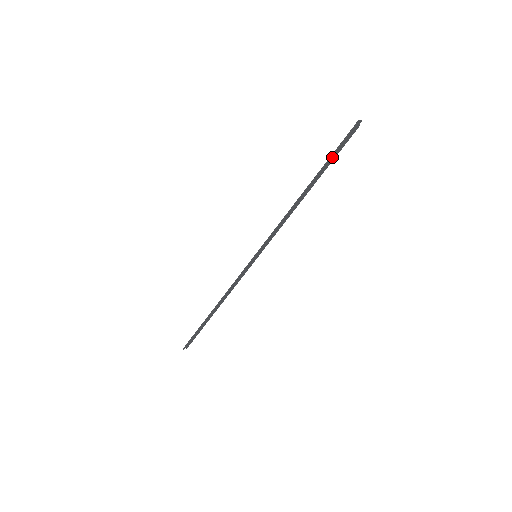
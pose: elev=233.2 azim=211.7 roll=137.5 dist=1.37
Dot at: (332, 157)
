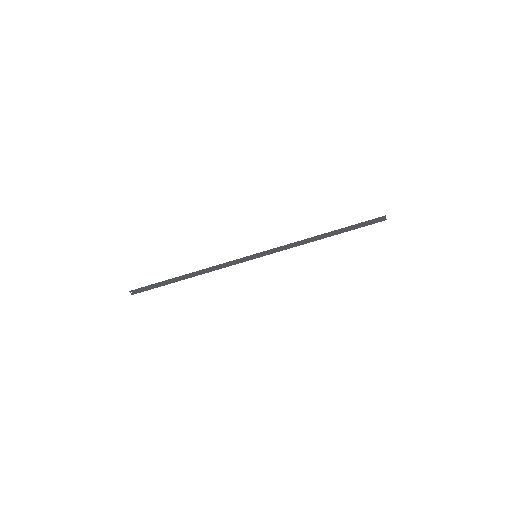
Dot at: (355, 228)
